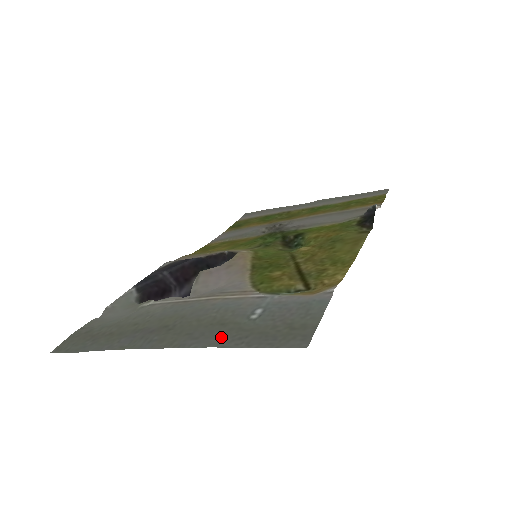
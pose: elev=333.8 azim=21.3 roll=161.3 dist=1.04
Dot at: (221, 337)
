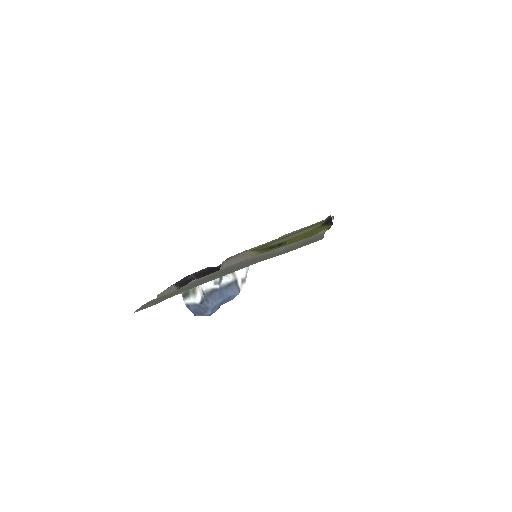
Dot at: (264, 259)
